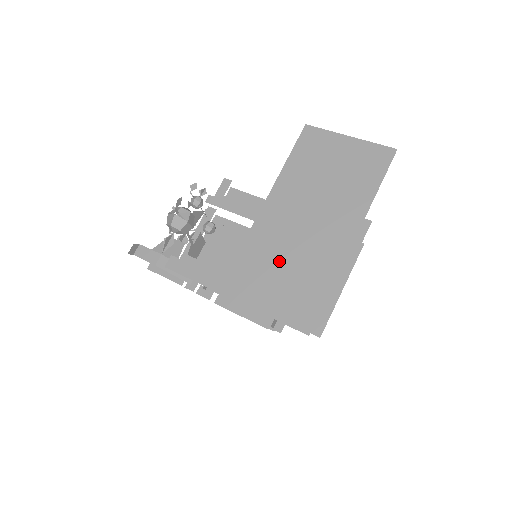
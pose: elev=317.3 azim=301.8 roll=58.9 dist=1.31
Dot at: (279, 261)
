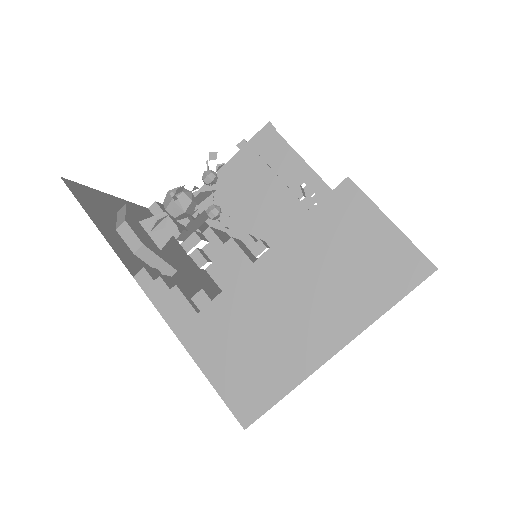
Dot at: (248, 335)
